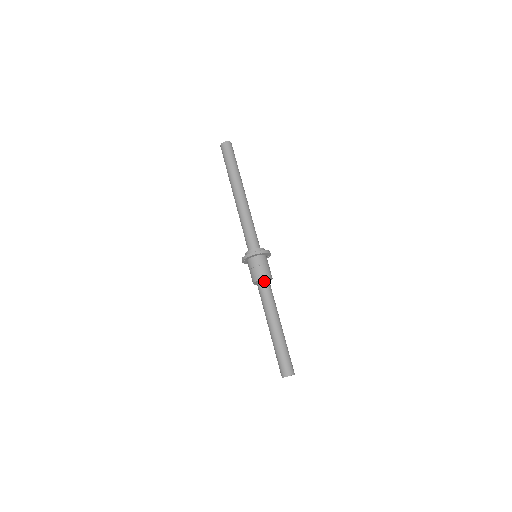
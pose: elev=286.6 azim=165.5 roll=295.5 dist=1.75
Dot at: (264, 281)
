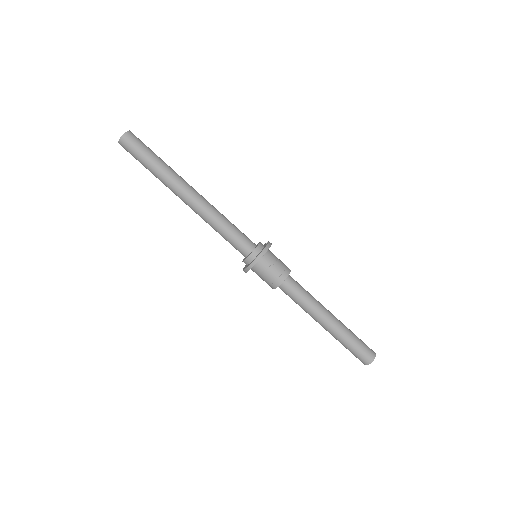
Dot at: (283, 283)
